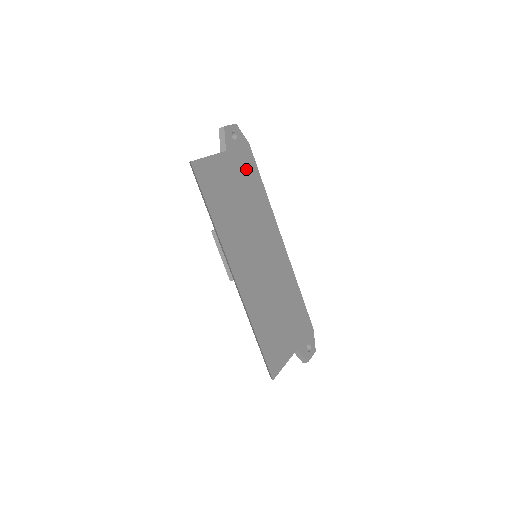
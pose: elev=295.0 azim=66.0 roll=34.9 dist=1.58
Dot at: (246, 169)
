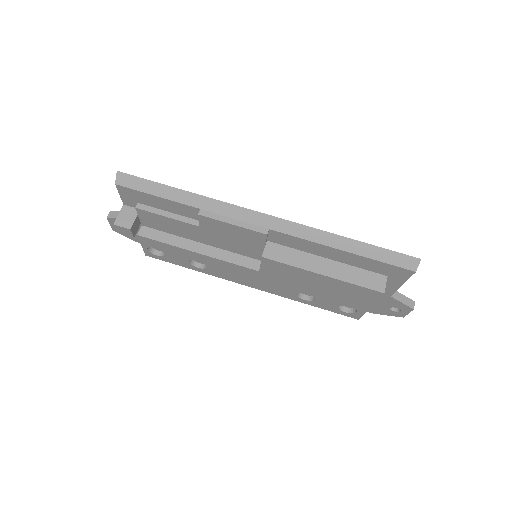
Dot at: occluded
